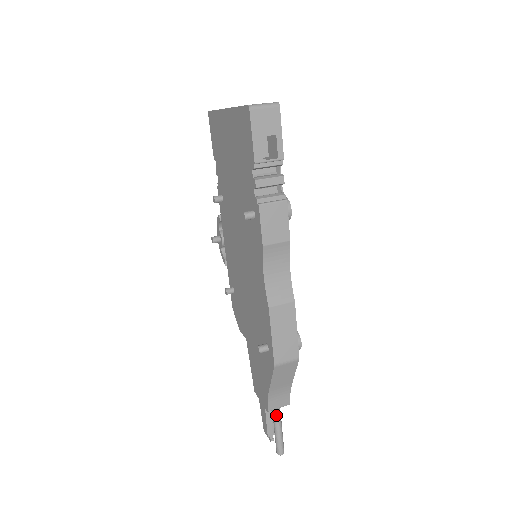
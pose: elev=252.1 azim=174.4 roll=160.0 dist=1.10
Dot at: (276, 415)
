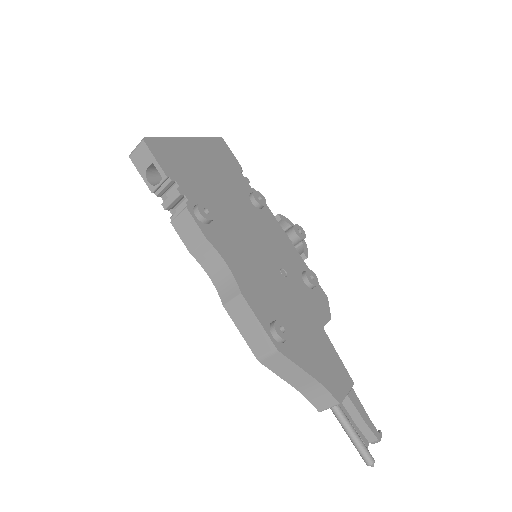
Dot at: (336, 416)
